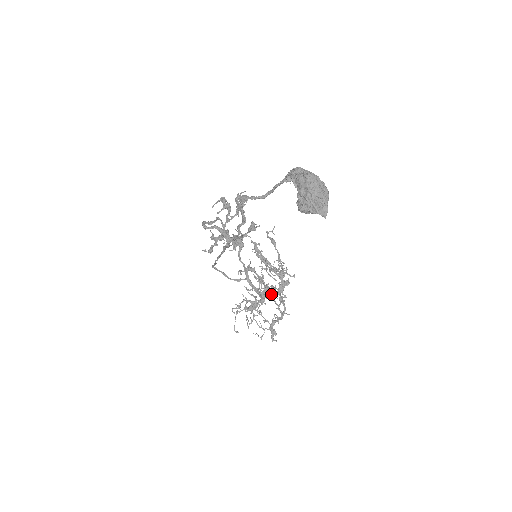
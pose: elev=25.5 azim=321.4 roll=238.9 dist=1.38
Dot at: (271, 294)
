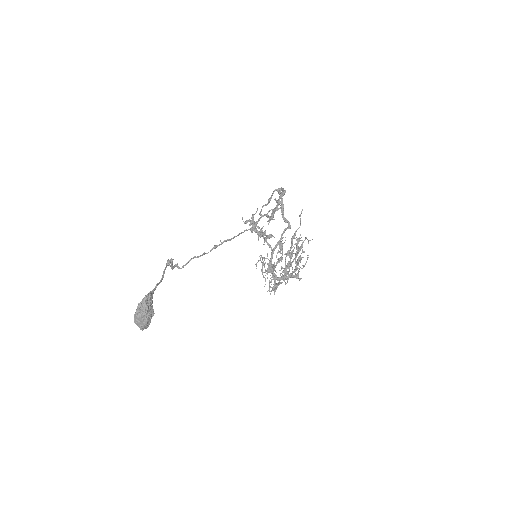
Dot at: (272, 275)
